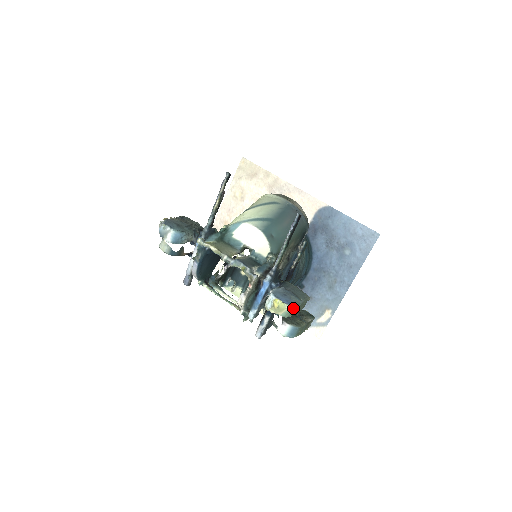
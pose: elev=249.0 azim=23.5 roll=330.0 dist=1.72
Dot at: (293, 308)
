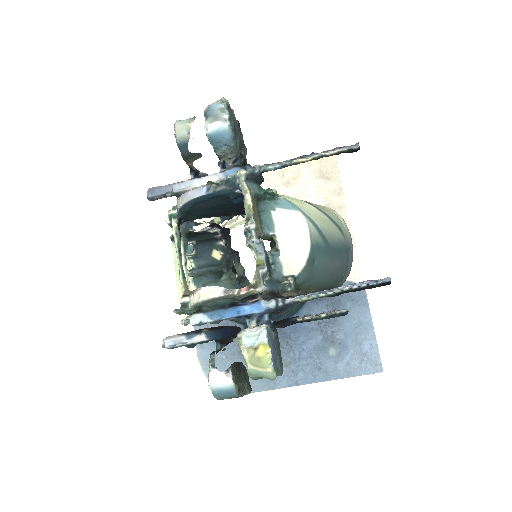
Dot at: (273, 377)
